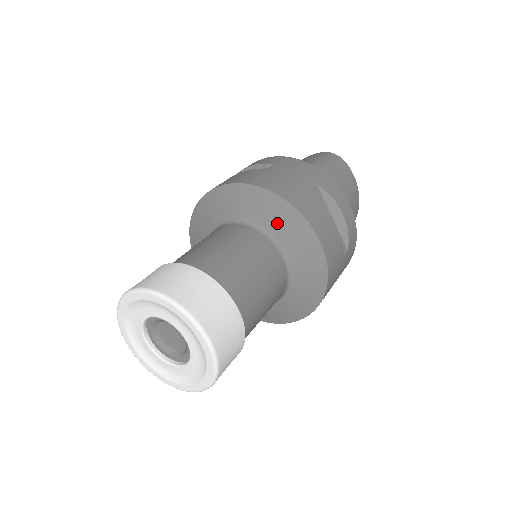
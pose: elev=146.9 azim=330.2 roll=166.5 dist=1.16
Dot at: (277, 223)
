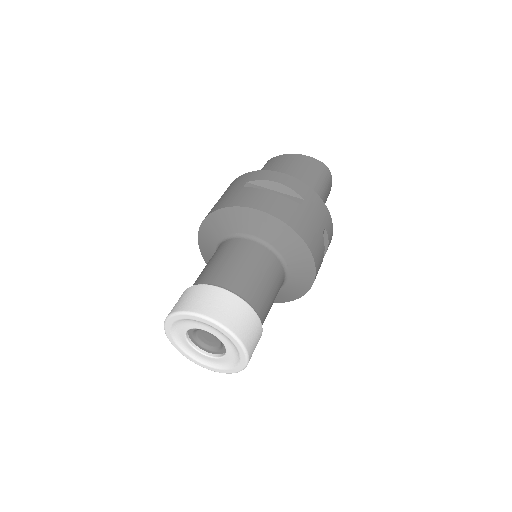
Dot at: (294, 260)
